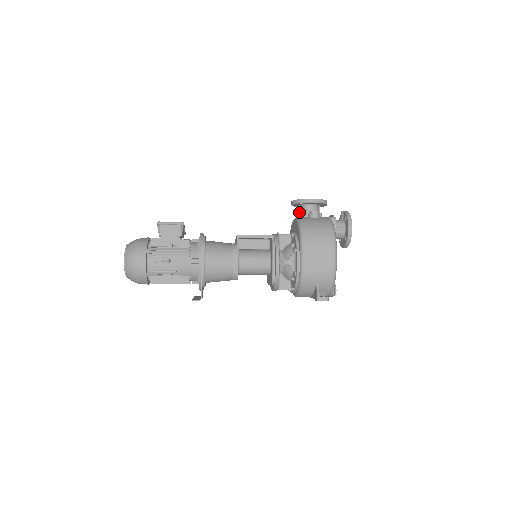
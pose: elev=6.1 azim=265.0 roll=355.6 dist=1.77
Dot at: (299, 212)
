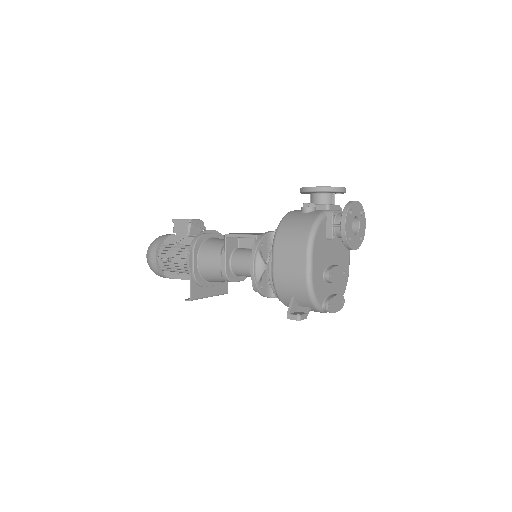
Dot at: (310, 202)
